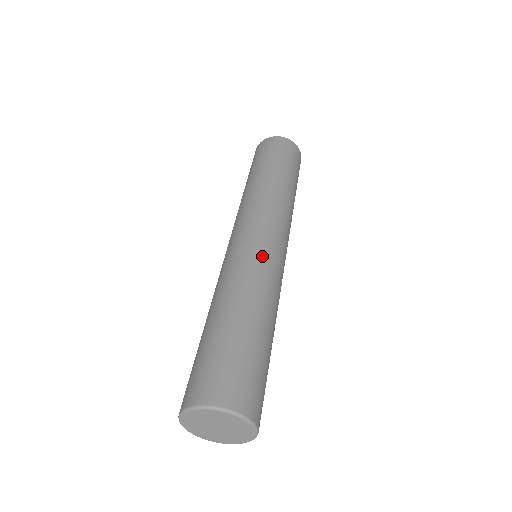
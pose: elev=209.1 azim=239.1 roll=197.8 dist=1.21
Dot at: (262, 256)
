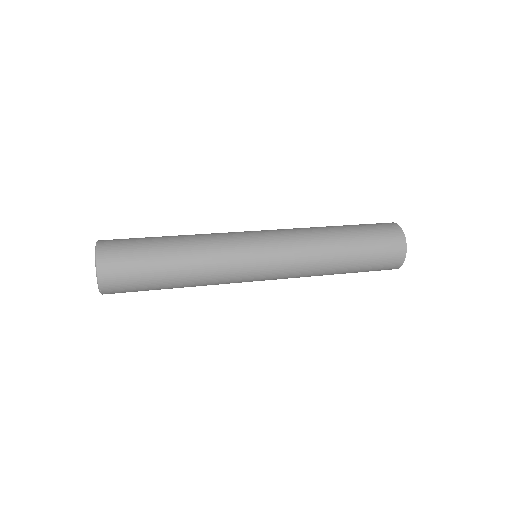
Dot at: occluded
